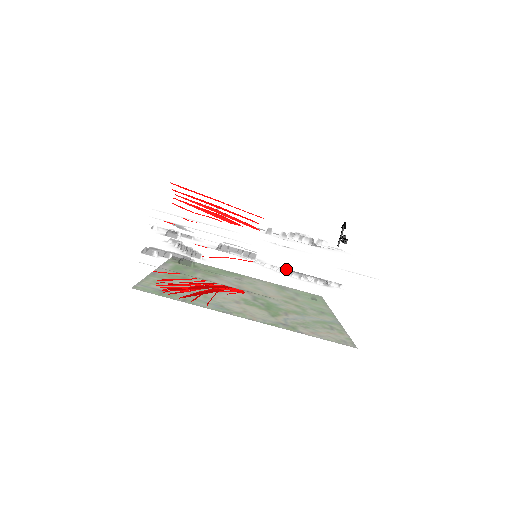
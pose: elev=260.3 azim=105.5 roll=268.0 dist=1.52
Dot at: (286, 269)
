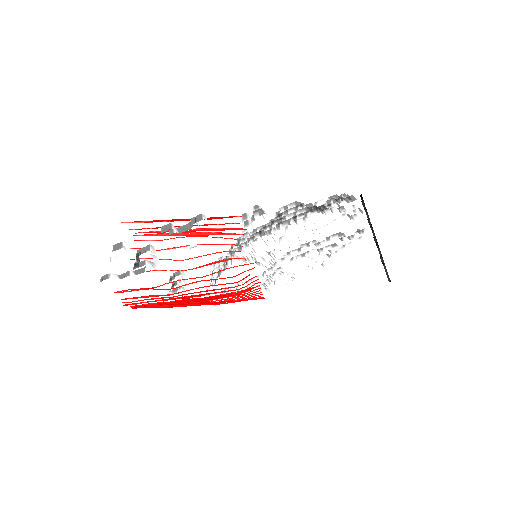
Dot at: occluded
